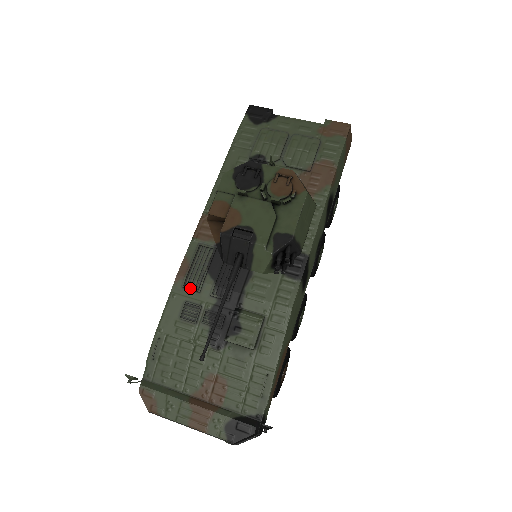
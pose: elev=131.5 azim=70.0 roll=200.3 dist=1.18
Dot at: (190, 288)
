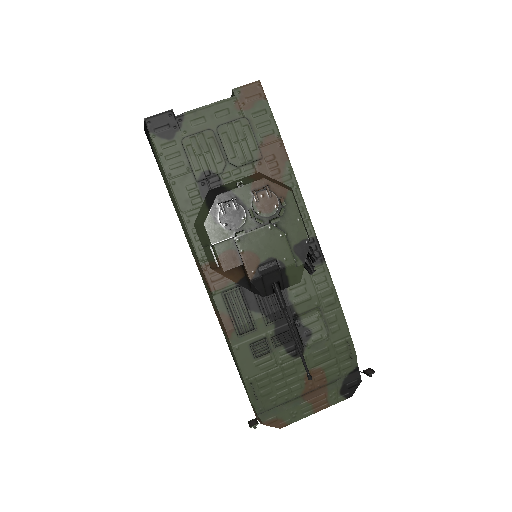
Dot at: (247, 333)
